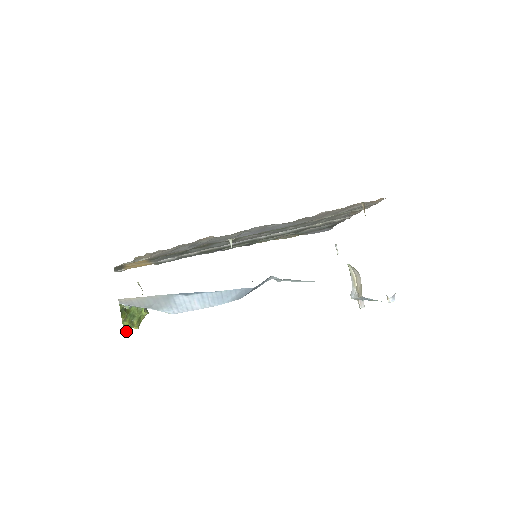
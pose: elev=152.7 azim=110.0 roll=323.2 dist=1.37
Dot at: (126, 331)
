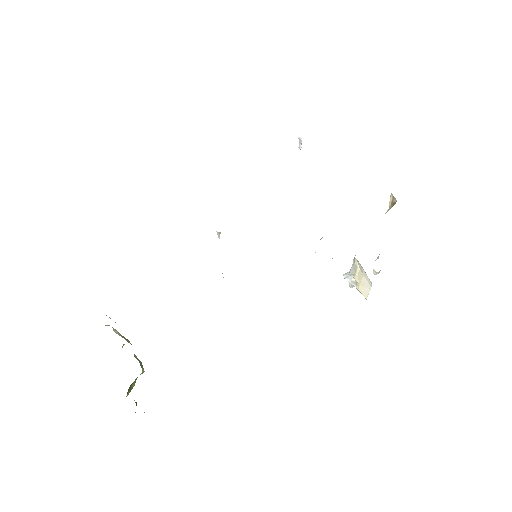
Dot at: occluded
